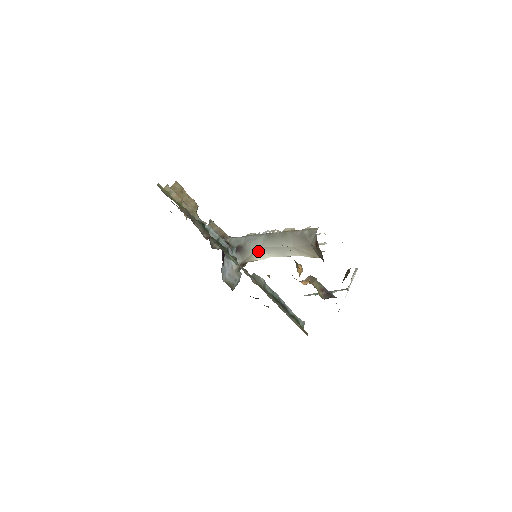
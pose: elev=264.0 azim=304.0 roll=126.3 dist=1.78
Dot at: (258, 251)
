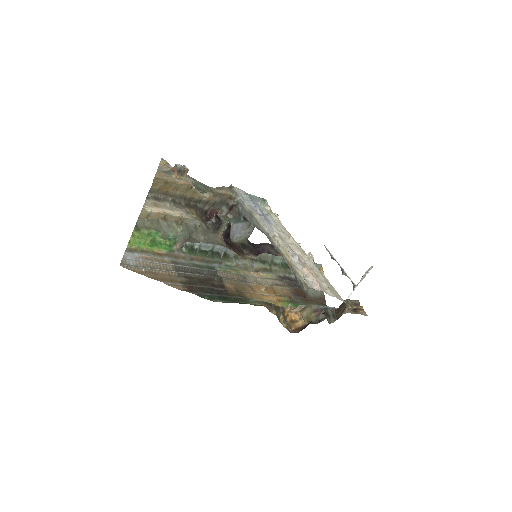
Dot at: occluded
